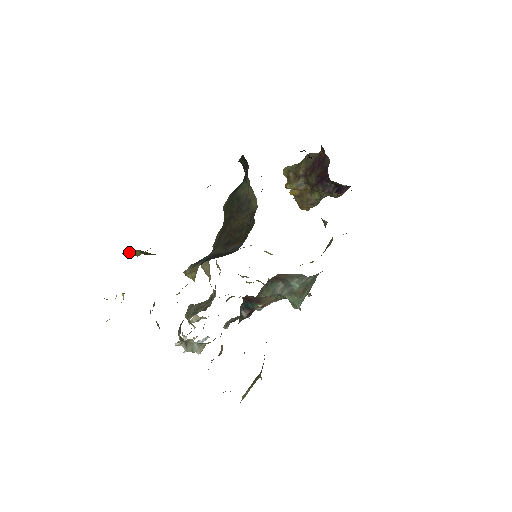
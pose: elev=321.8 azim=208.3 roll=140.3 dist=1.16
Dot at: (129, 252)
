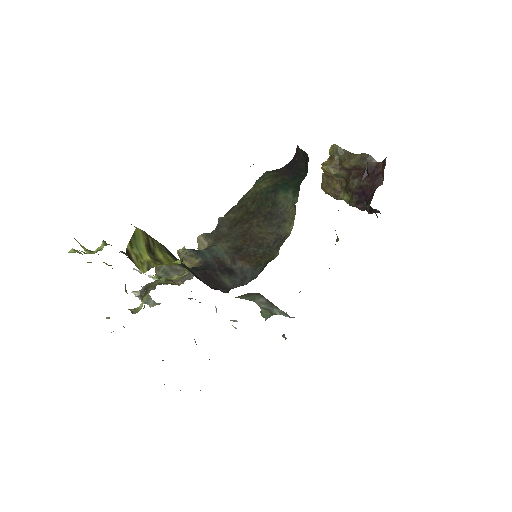
Dot at: (134, 242)
